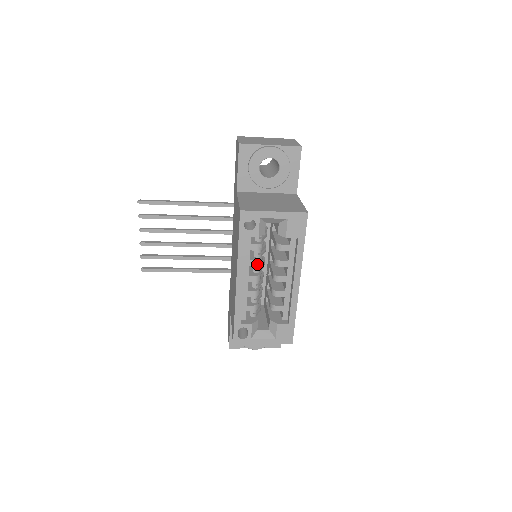
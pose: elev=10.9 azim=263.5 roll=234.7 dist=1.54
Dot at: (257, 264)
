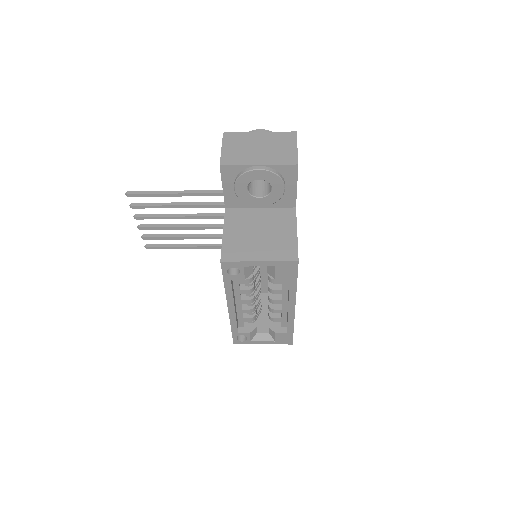
Dot at: (249, 292)
